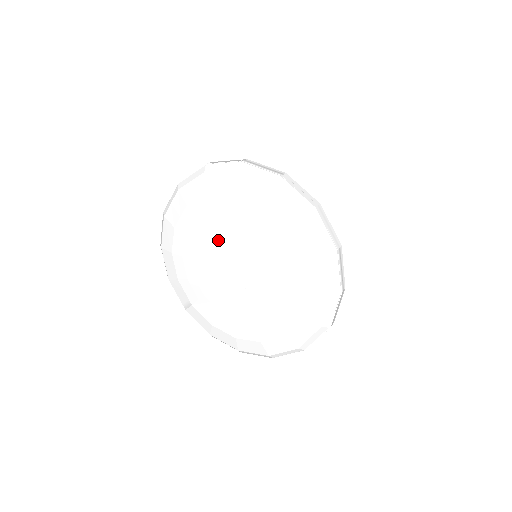
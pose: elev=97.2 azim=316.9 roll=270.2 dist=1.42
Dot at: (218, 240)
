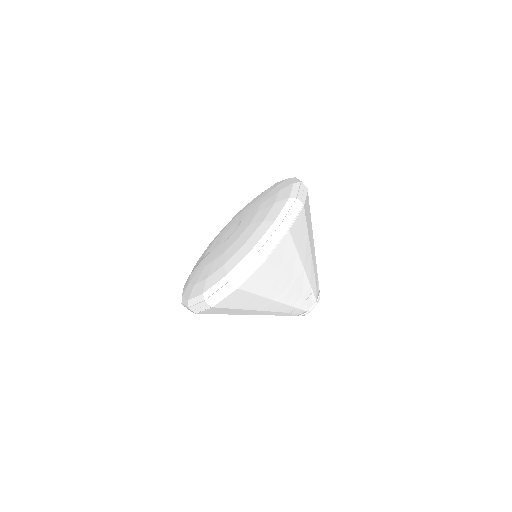
Dot at: (238, 218)
